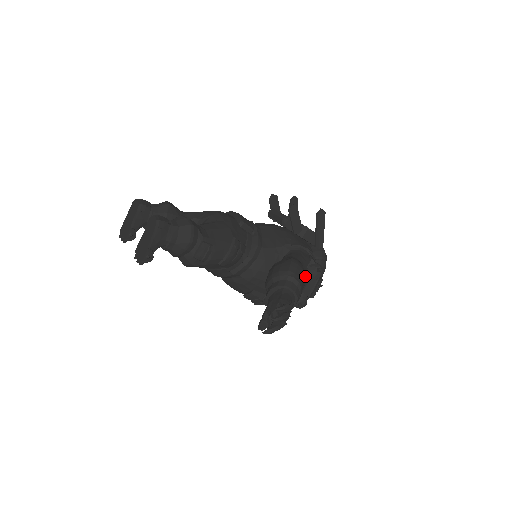
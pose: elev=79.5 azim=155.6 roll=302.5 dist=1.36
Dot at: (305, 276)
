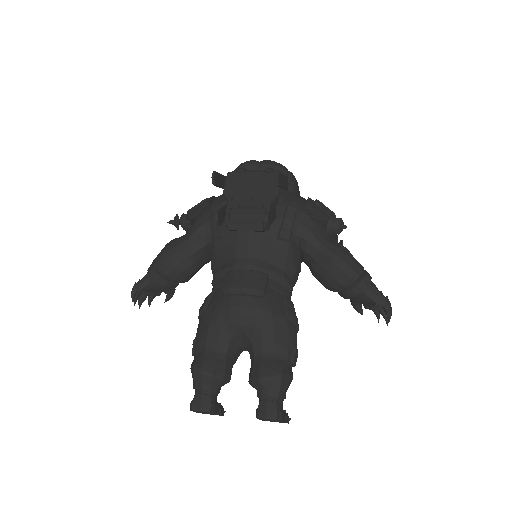
Dot at: (349, 252)
